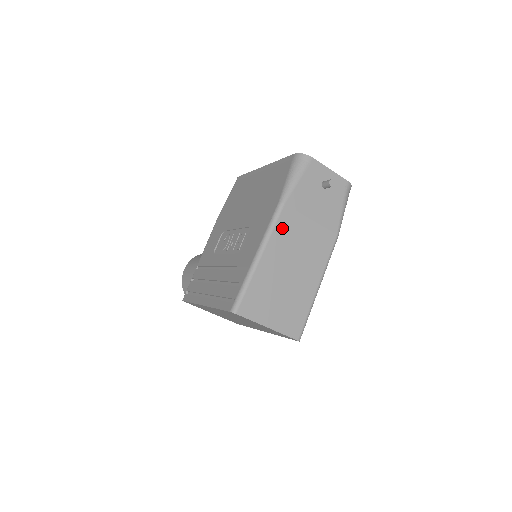
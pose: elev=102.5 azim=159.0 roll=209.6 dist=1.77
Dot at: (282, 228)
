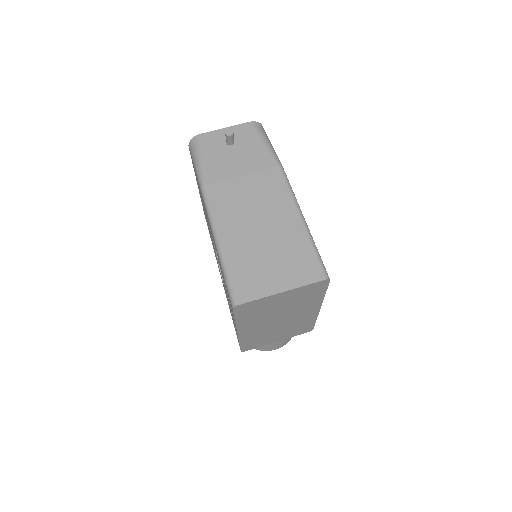
Dot at: (219, 204)
